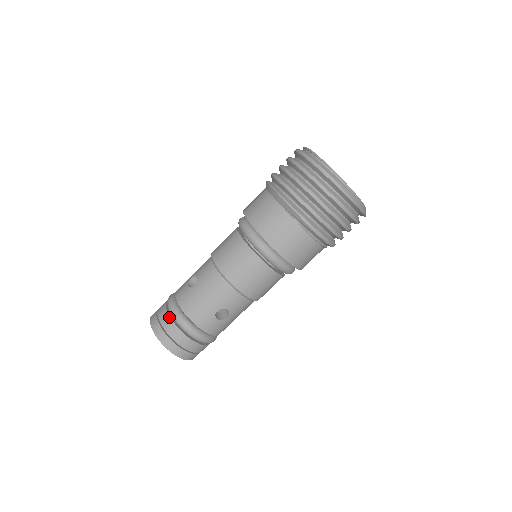
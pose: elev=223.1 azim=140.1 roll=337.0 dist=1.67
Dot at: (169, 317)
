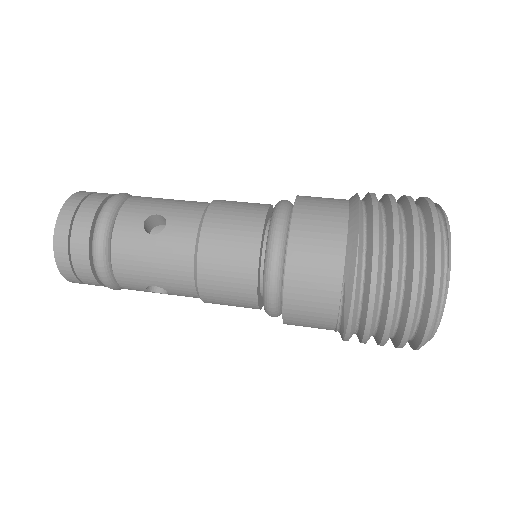
Dot at: (88, 238)
